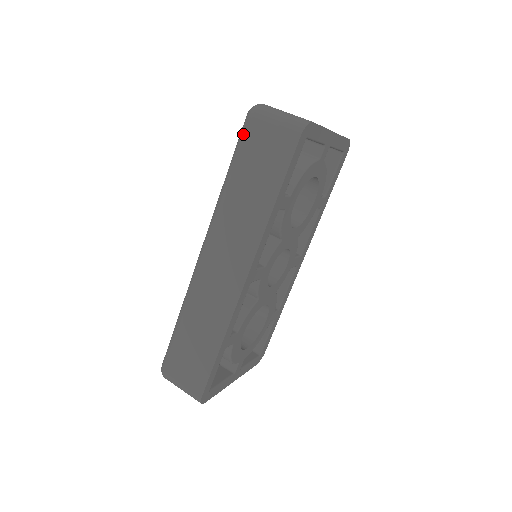
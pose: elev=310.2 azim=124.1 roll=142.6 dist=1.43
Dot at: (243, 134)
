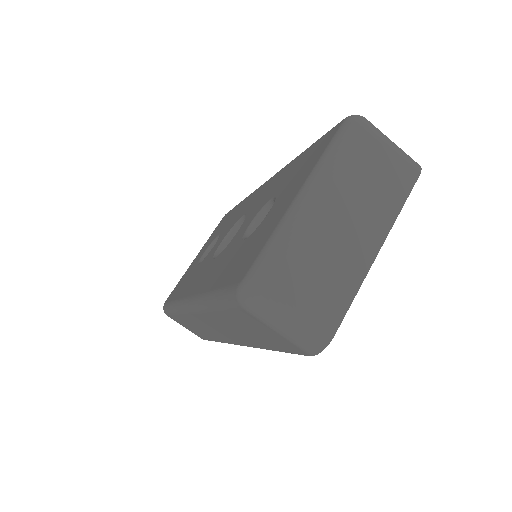
Dot at: (231, 306)
